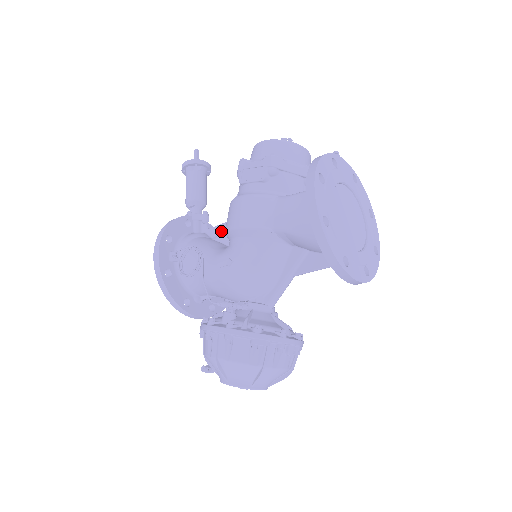
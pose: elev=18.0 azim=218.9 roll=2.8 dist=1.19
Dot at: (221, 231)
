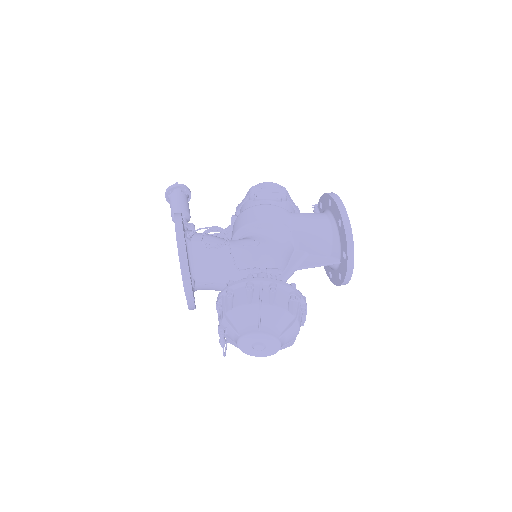
Dot at: occluded
